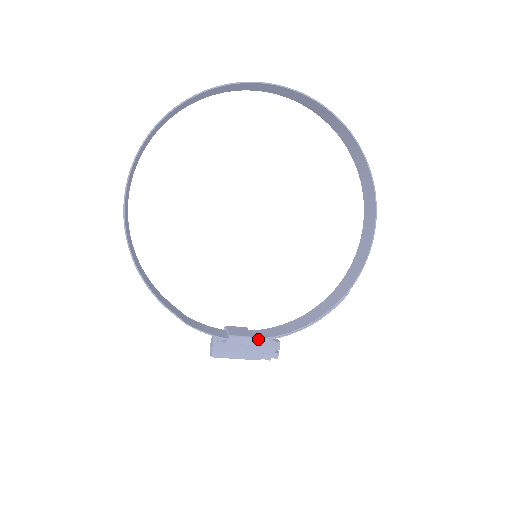
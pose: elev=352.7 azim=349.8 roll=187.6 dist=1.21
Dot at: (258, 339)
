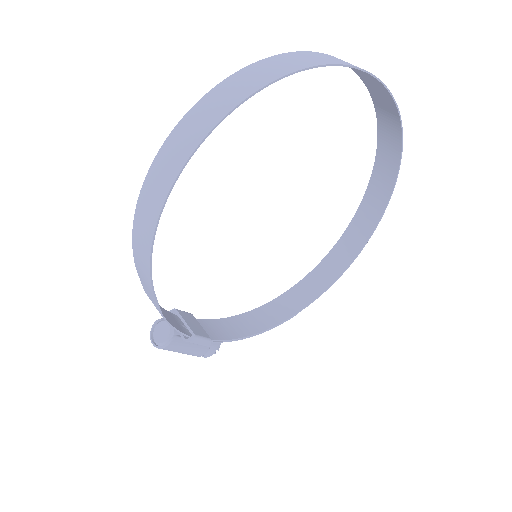
Dot at: (213, 340)
